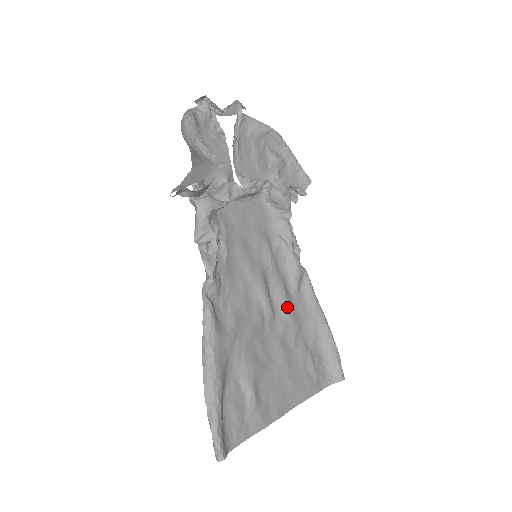
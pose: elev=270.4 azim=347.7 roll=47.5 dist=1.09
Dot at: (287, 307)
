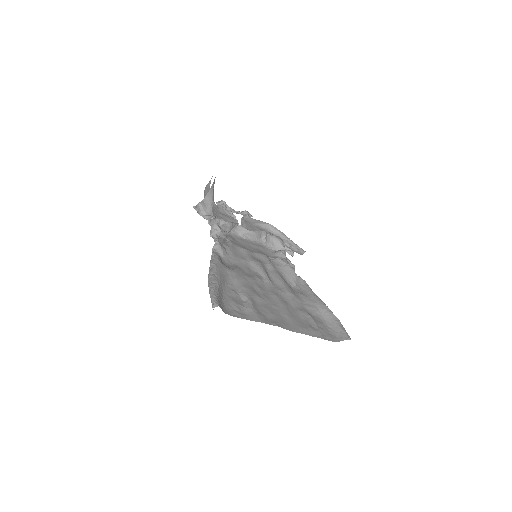
Dot at: (284, 285)
